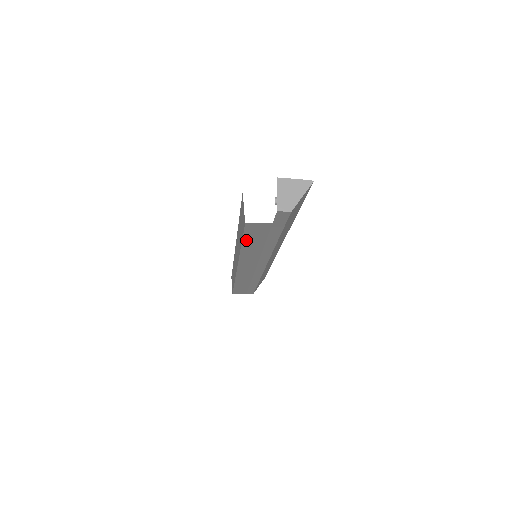
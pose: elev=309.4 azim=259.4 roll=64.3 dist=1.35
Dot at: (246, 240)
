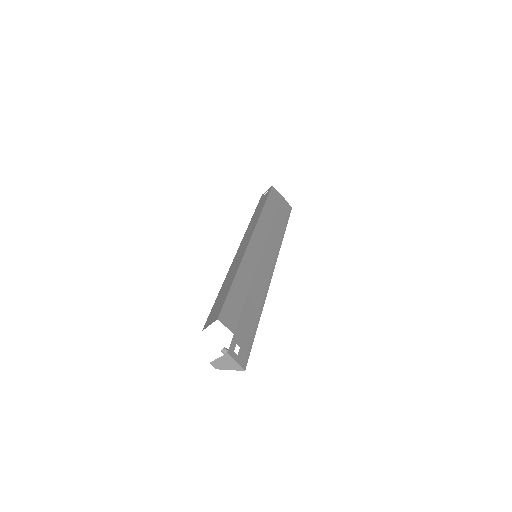
Dot at: occluded
